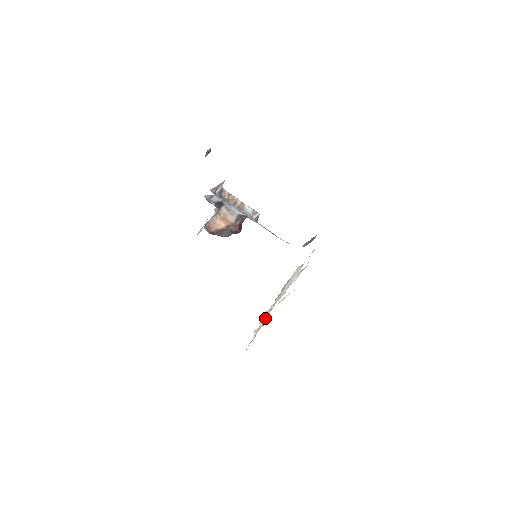
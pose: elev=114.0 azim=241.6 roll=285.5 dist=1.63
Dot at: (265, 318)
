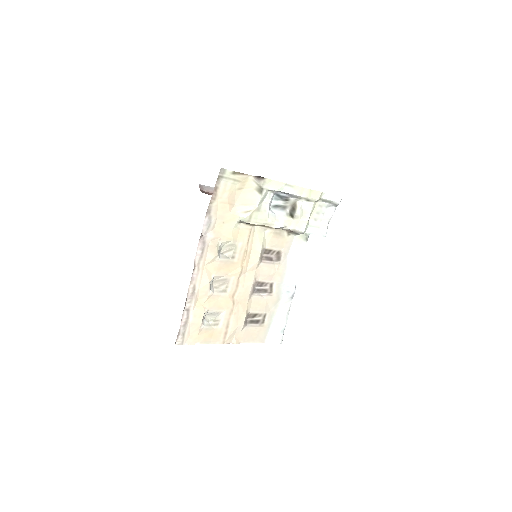
Dot at: (226, 292)
